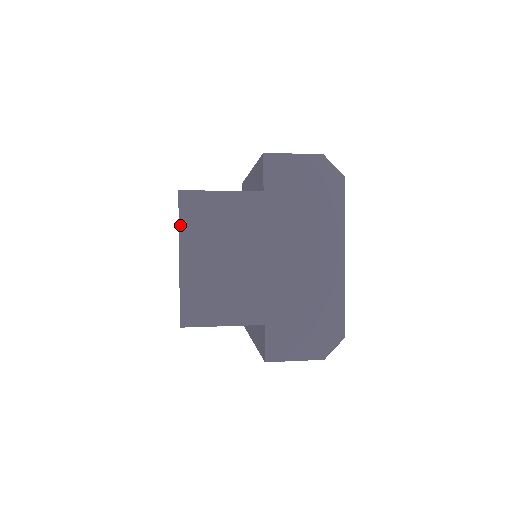
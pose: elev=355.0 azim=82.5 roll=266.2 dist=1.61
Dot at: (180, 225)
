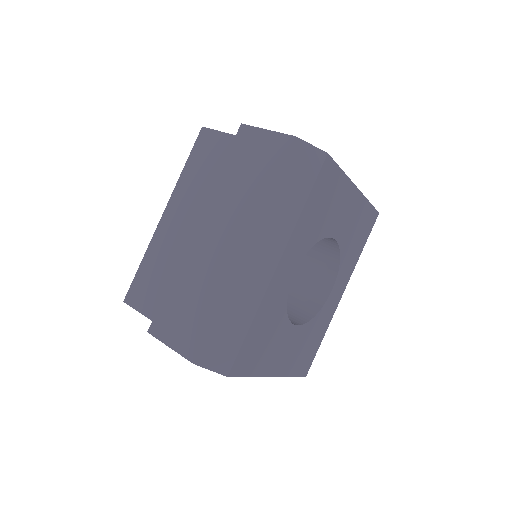
Dot at: occluded
